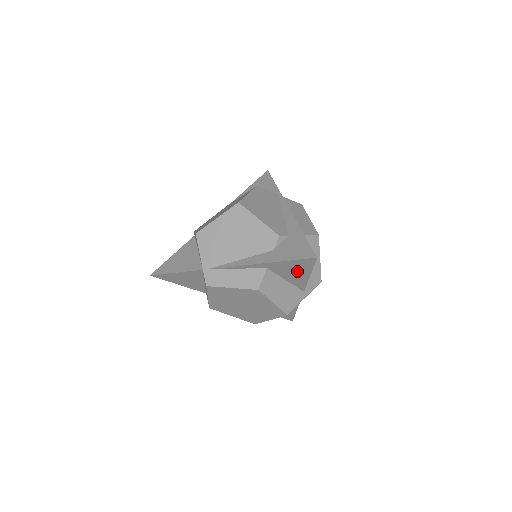
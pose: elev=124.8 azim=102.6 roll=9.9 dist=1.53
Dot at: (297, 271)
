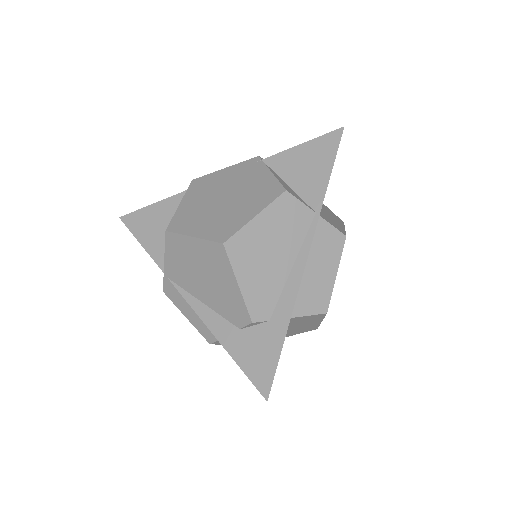
Dot at: occluded
